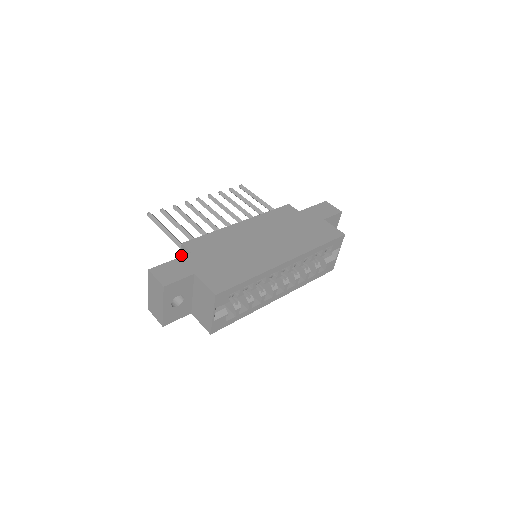
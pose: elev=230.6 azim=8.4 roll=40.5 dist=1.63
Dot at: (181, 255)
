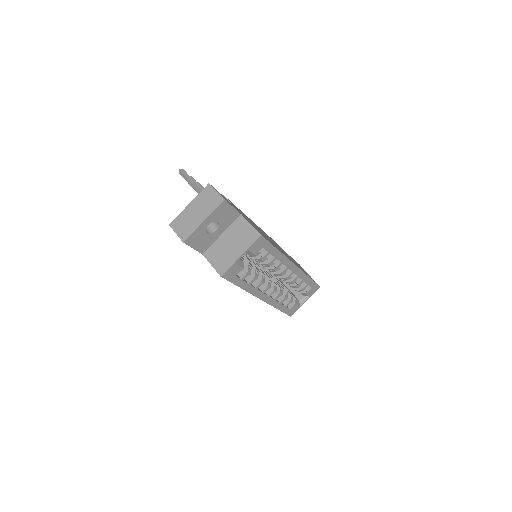
Dot at: occluded
